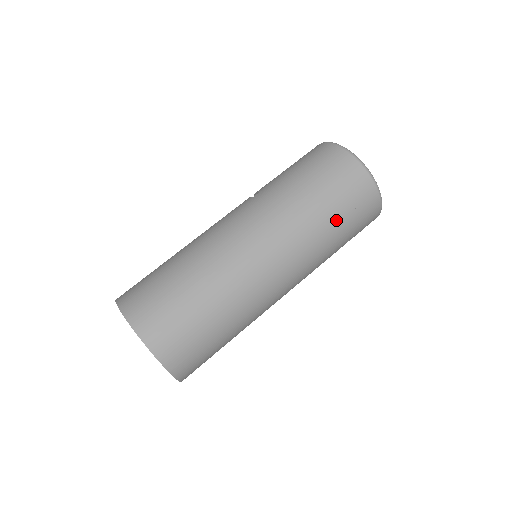
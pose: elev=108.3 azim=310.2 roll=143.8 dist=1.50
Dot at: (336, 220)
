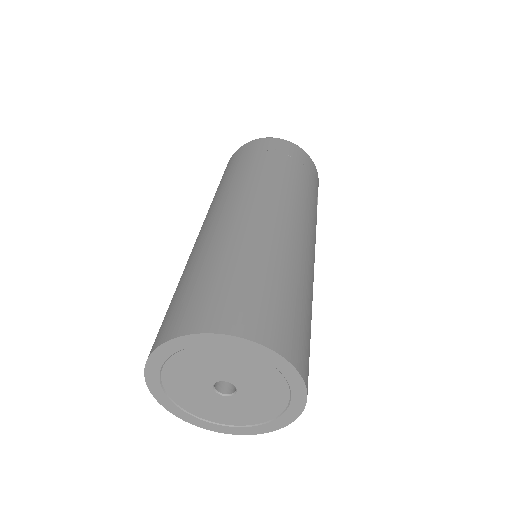
Dot at: (293, 170)
